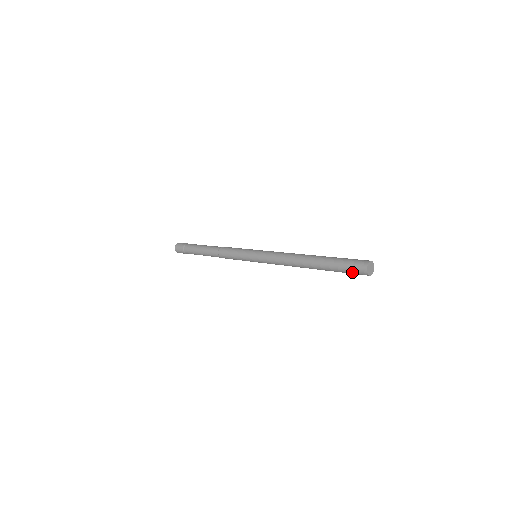
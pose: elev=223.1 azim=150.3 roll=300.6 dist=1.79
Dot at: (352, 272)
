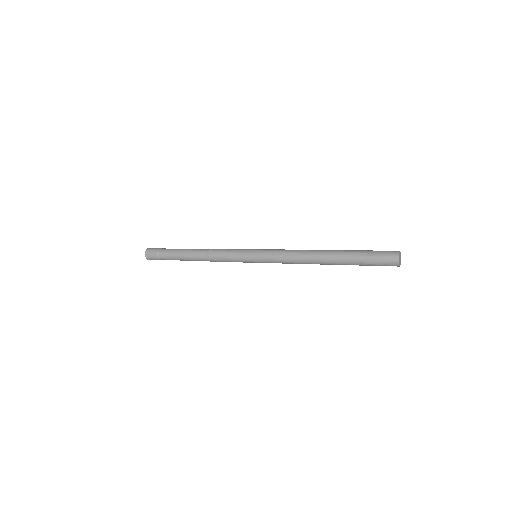
Dot at: (380, 261)
